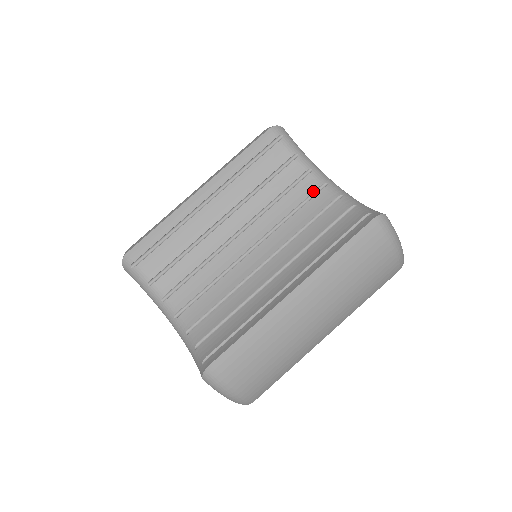
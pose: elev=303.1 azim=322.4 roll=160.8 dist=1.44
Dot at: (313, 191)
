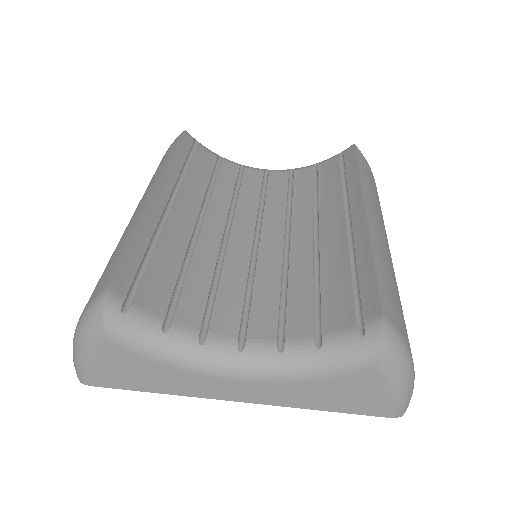
Dot at: (262, 176)
